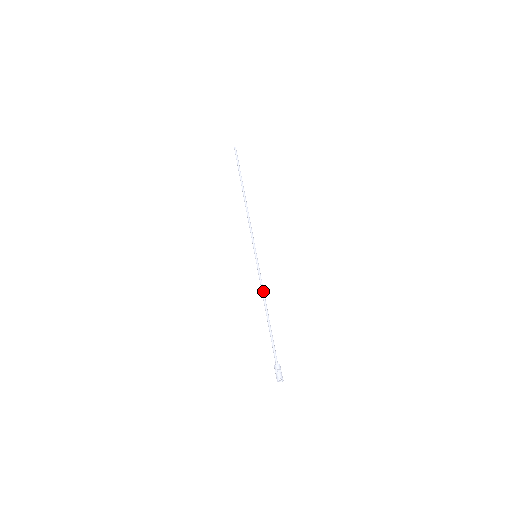
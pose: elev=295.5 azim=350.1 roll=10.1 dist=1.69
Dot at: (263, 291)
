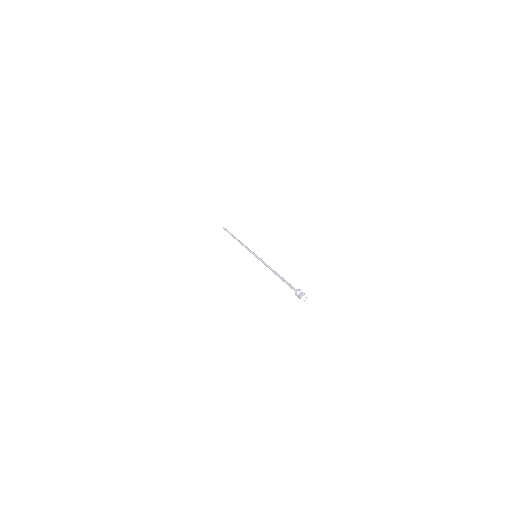
Dot at: (268, 266)
